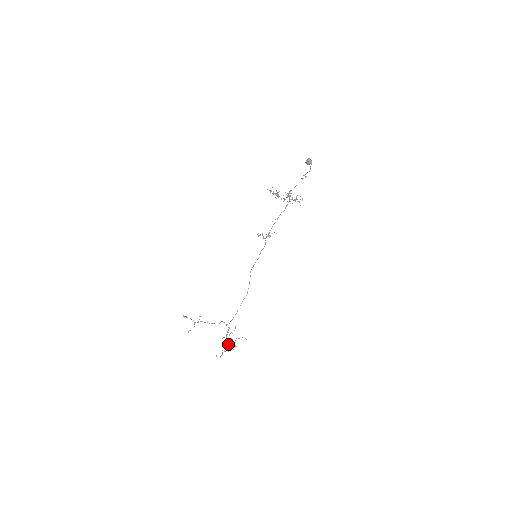
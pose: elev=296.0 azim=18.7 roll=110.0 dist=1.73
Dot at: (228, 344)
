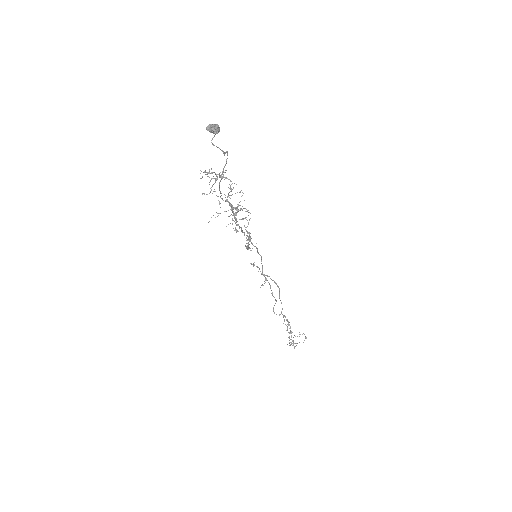
Dot at: (291, 335)
